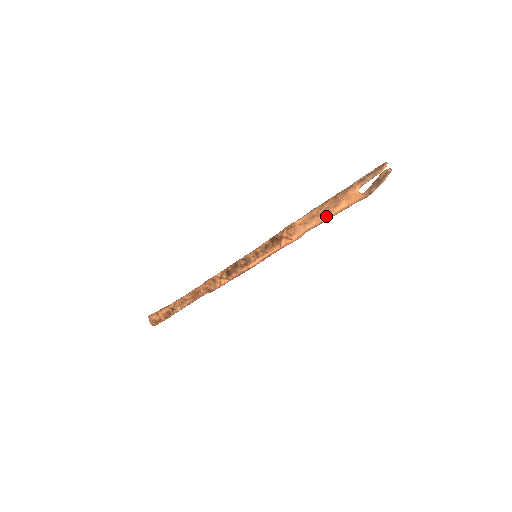
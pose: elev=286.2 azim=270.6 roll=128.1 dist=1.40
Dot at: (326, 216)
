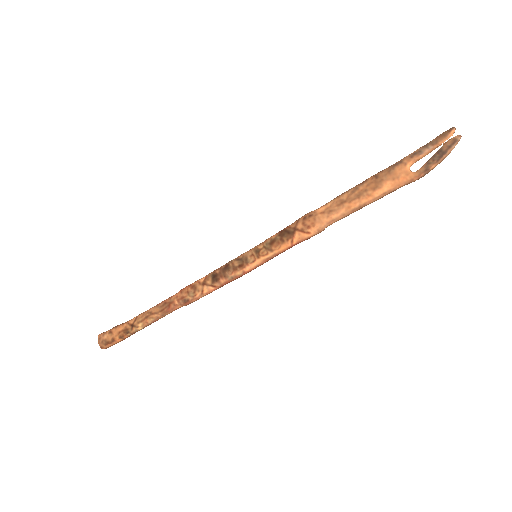
Dot at: (361, 202)
